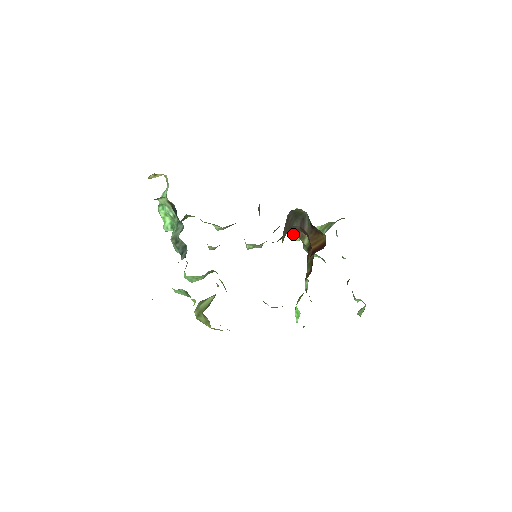
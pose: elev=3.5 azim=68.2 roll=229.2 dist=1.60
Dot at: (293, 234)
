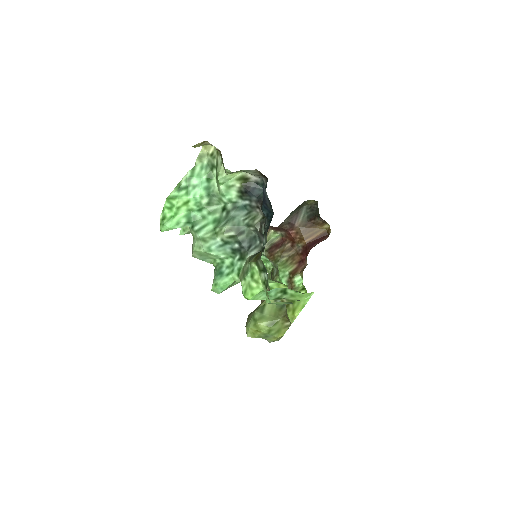
Dot at: occluded
